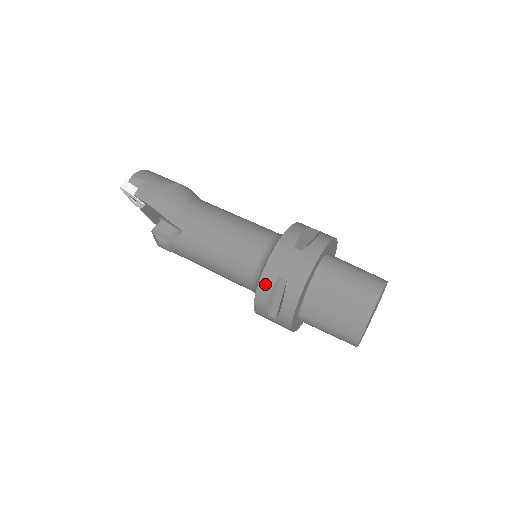
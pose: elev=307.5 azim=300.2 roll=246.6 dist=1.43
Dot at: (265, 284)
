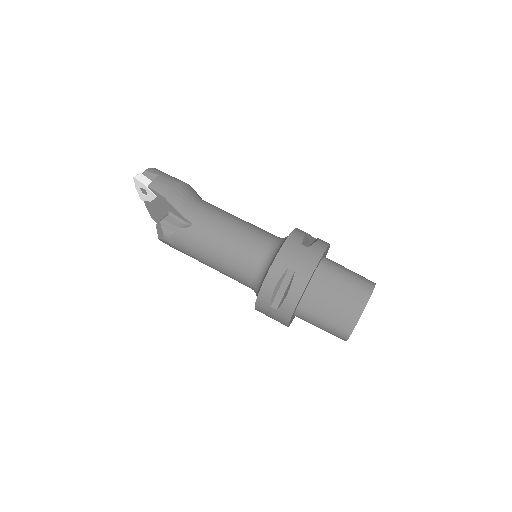
Dot at: (274, 273)
